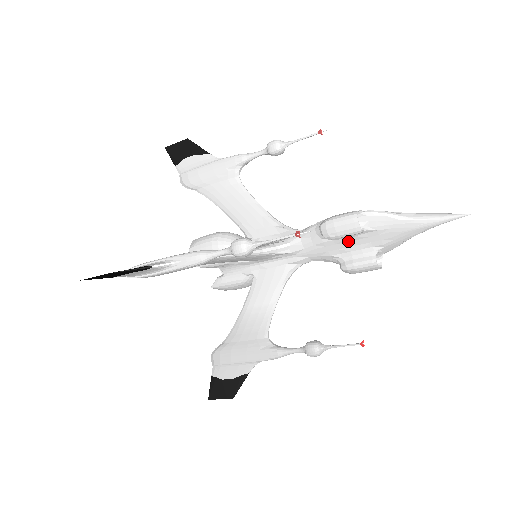
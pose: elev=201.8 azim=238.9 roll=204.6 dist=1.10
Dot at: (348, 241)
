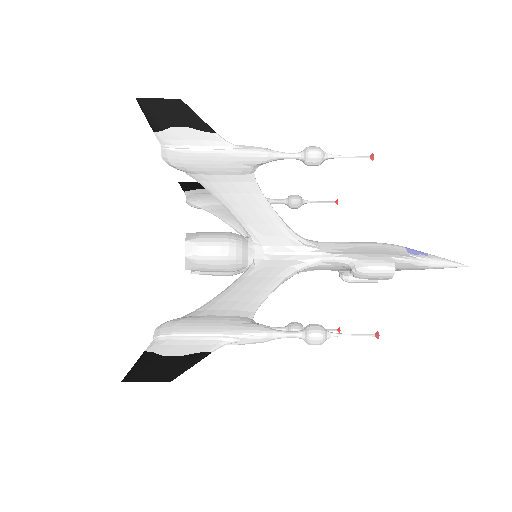
Dot at: occluded
